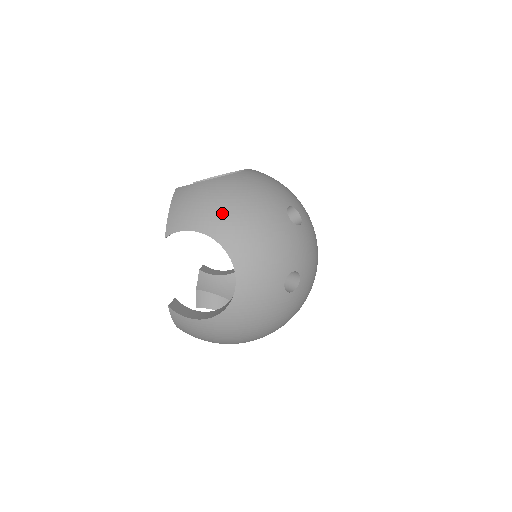
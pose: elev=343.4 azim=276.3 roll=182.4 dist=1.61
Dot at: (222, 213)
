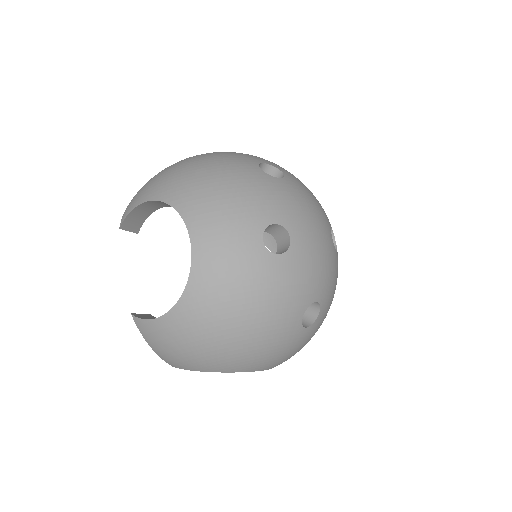
Dot at: (173, 176)
